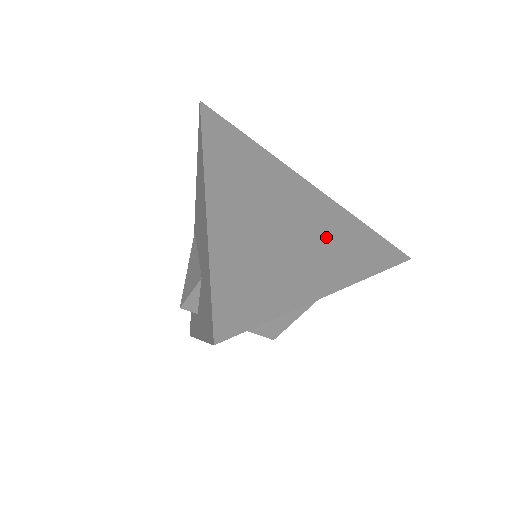
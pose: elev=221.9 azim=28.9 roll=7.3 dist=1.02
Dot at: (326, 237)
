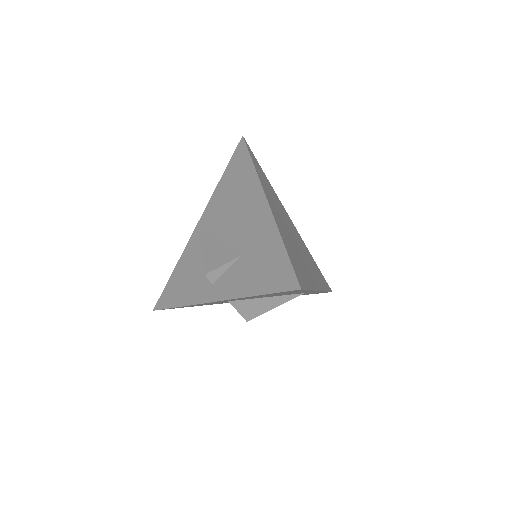
Dot at: (307, 257)
